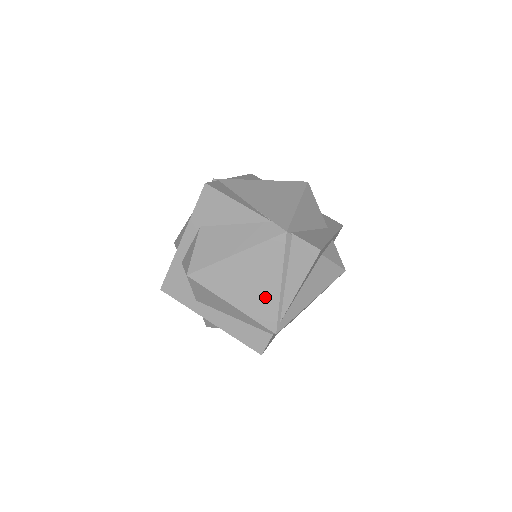
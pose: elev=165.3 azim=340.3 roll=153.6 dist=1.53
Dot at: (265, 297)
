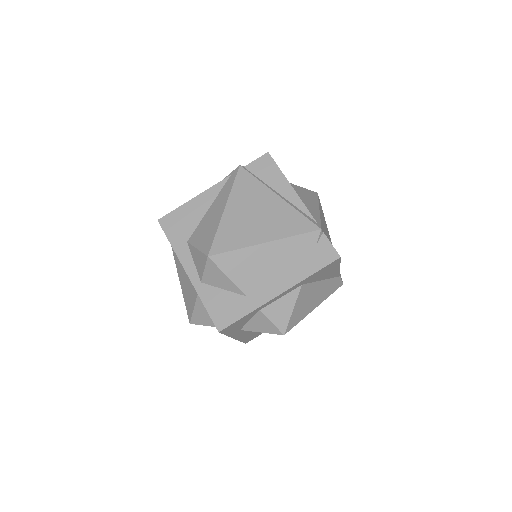
Dot at: occluded
